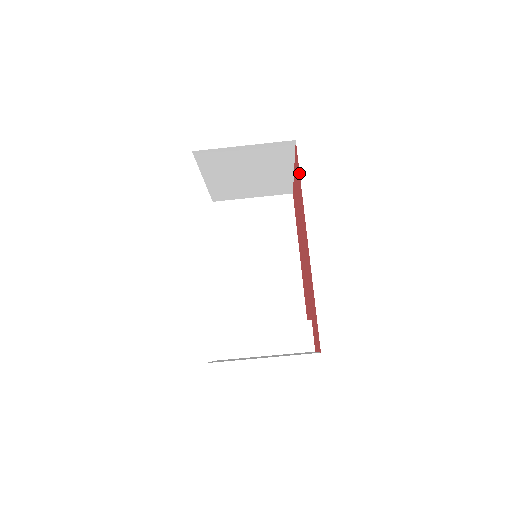
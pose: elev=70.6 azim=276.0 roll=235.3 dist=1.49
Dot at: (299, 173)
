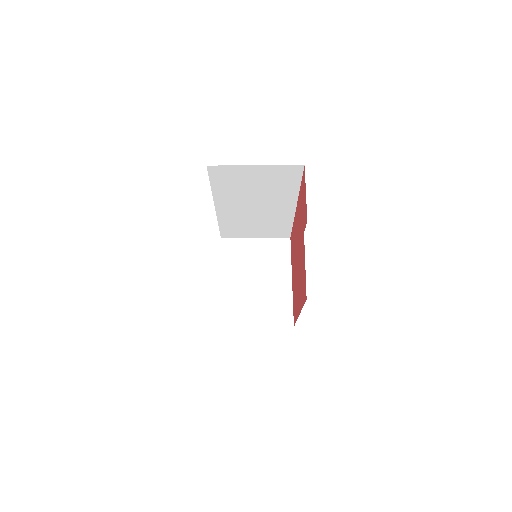
Dot at: (292, 230)
